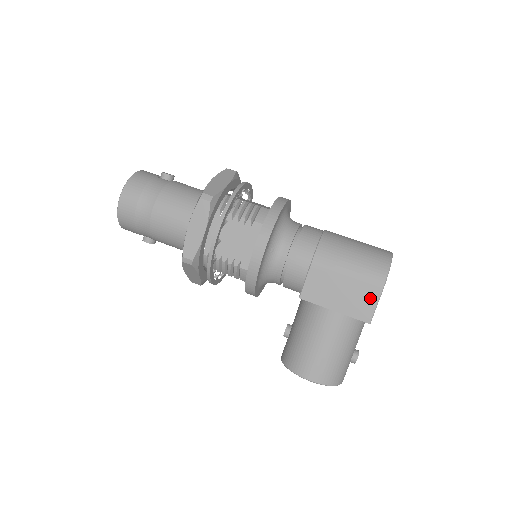
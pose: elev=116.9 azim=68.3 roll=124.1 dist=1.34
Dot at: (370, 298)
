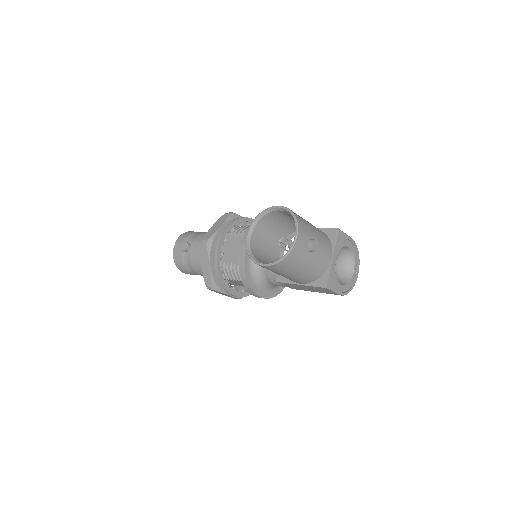
Dot at: occluded
